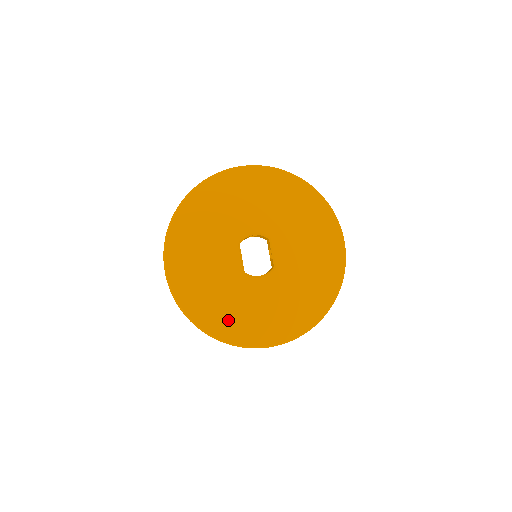
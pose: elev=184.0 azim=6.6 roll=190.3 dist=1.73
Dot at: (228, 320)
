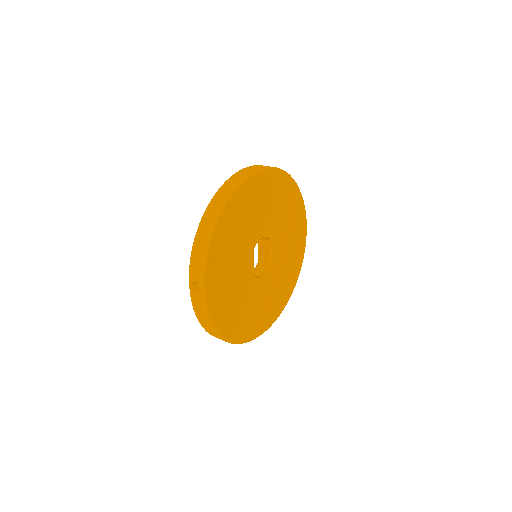
Dot at: (241, 323)
